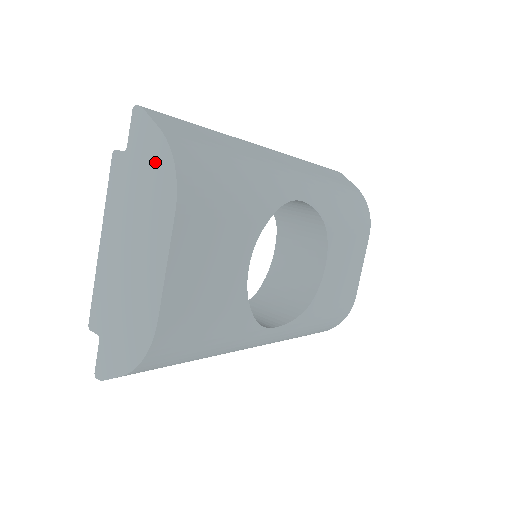
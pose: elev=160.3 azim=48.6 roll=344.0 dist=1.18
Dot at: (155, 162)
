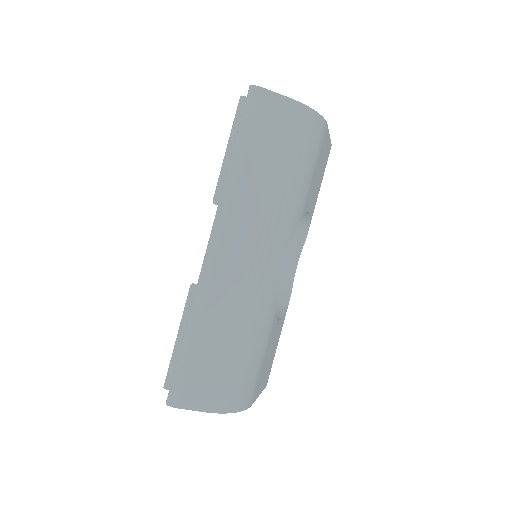
Dot at: occluded
